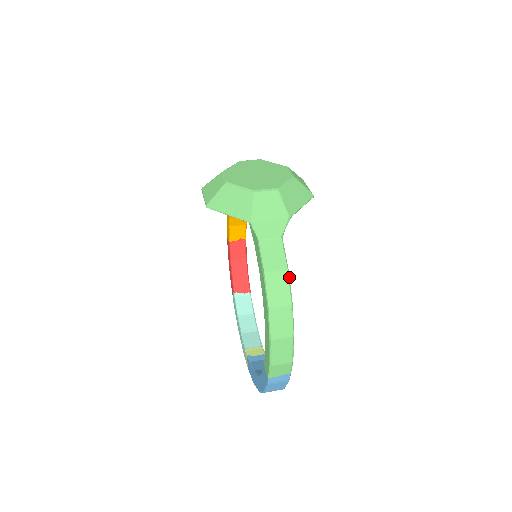
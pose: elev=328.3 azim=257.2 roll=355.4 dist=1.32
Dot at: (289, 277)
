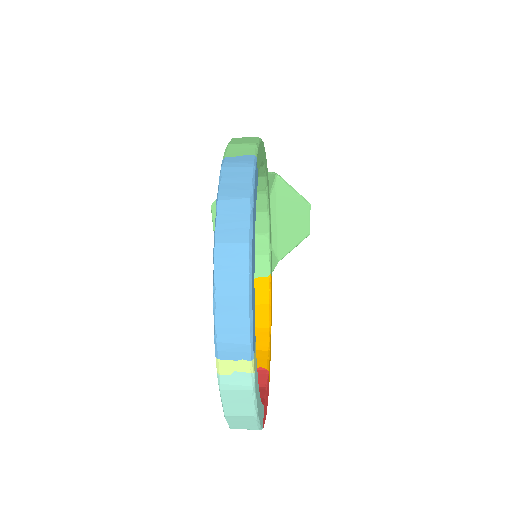
Dot at: (265, 153)
